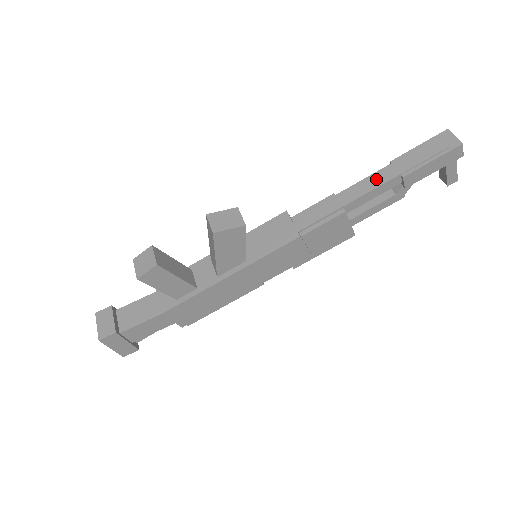
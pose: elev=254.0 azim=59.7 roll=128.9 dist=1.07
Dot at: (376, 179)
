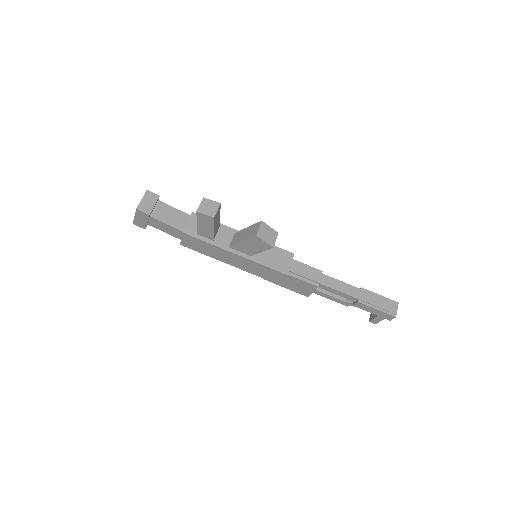
Dot at: (347, 288)
